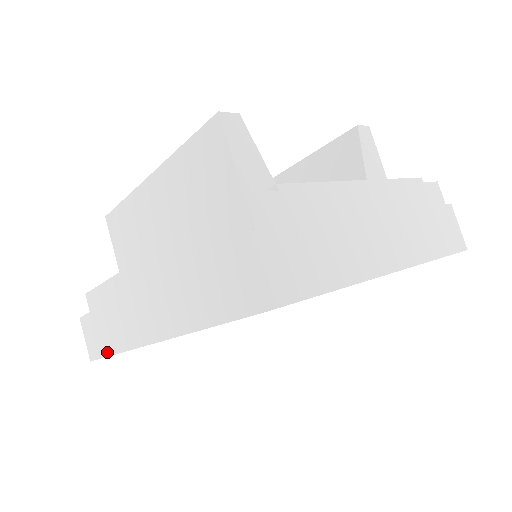
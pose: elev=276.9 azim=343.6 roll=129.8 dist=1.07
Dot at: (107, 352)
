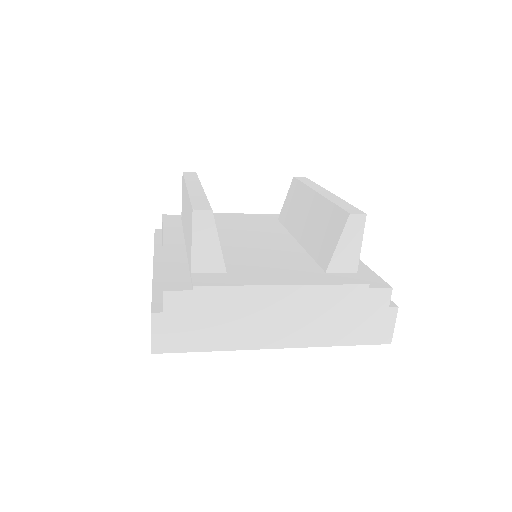
Dot at: occluded
